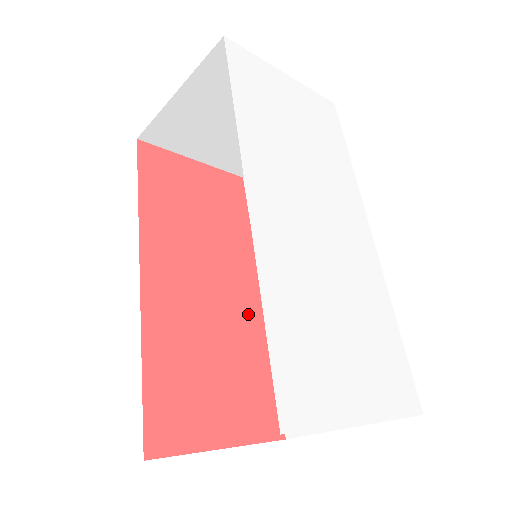
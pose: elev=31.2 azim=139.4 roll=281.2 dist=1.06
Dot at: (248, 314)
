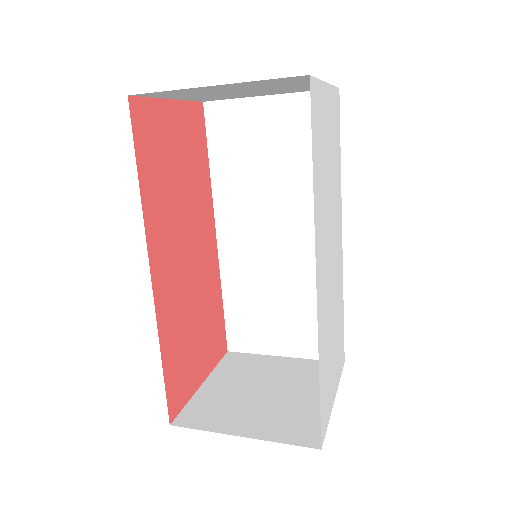
Dot at: (210, 264)
